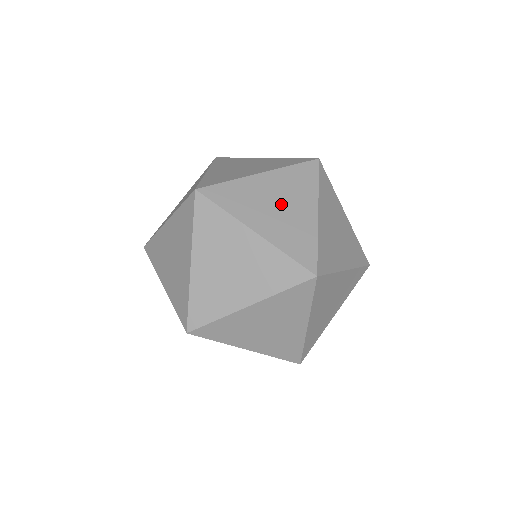
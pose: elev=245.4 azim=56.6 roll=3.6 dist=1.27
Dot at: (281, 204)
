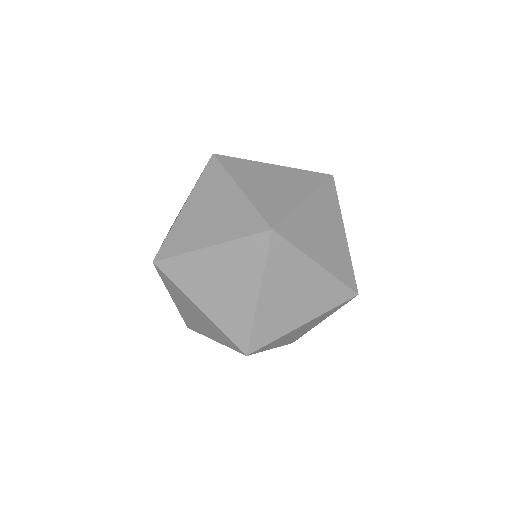
Dot at: (295, 293)
